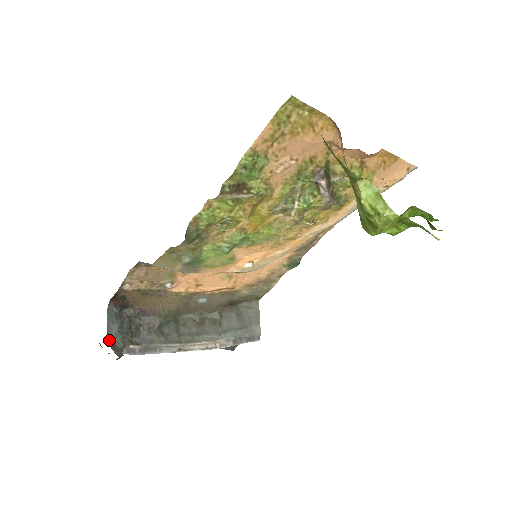
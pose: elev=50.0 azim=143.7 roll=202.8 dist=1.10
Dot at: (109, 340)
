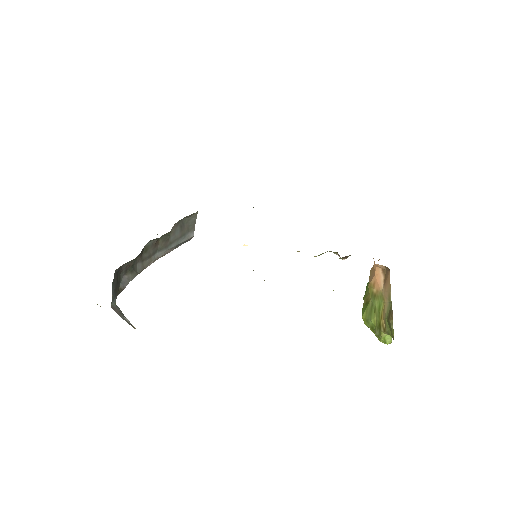
Dot at: (111, 305)
